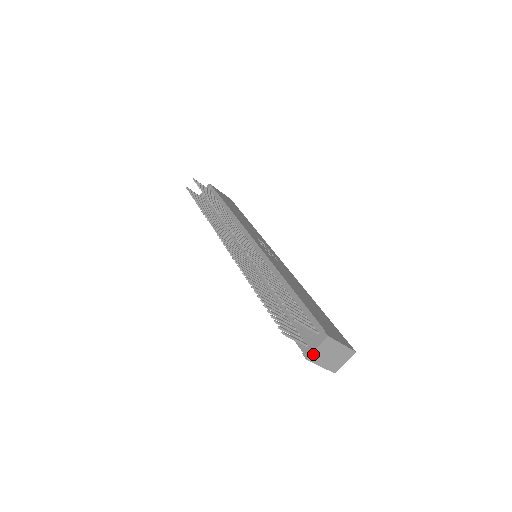
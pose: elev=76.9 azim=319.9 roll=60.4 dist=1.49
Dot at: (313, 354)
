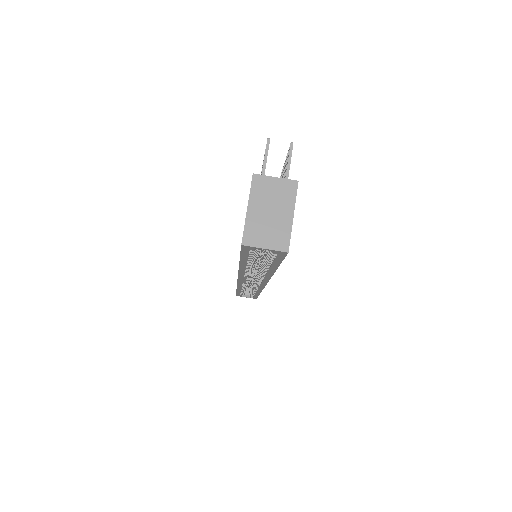
Dot at: (264, 179)
